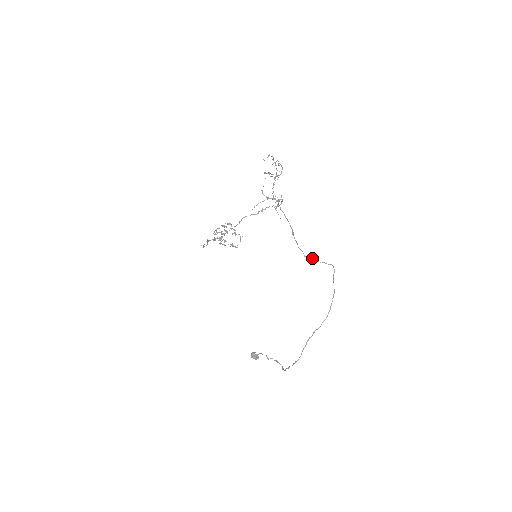
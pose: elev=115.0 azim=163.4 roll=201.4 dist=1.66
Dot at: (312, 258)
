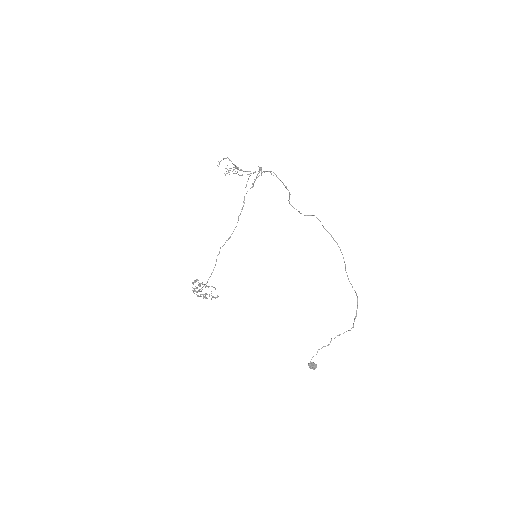
Dot at: occluded
